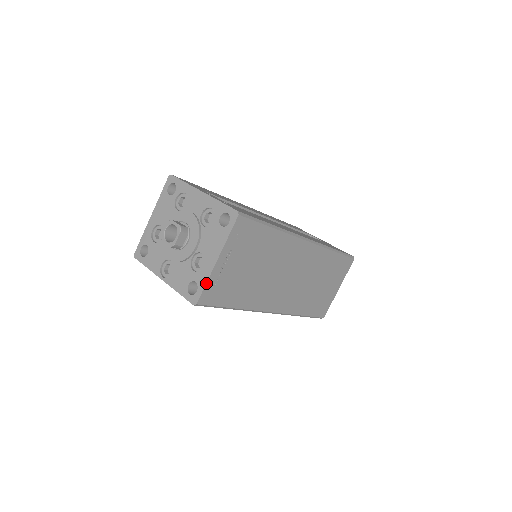
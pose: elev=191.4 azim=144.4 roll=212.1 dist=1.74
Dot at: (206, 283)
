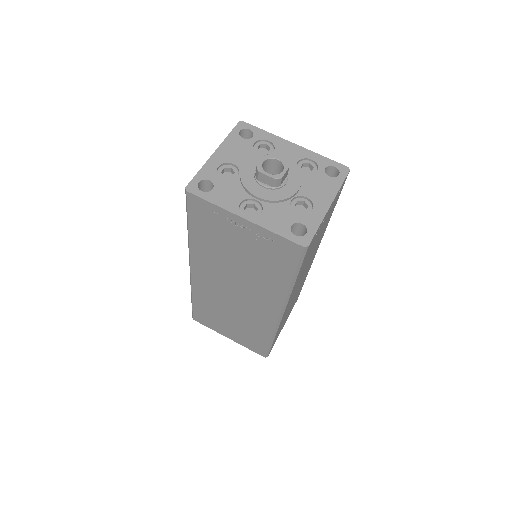
Dot at: (319, 226)
